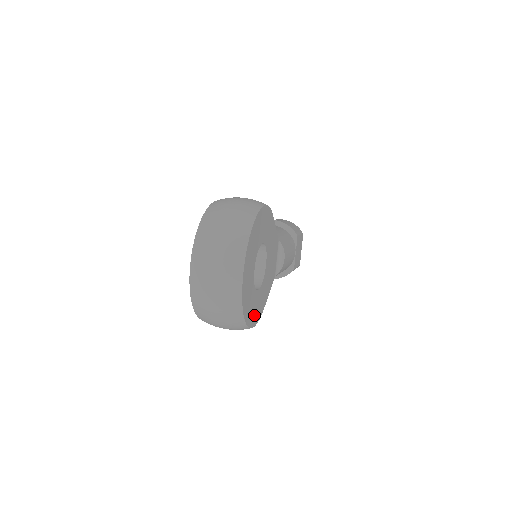
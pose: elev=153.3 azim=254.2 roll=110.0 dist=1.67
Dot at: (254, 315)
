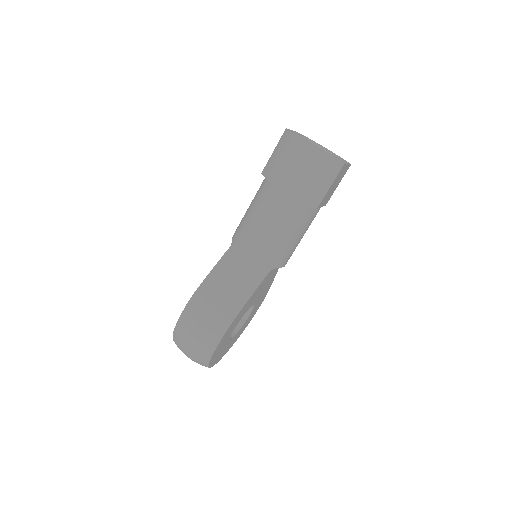
Dot at: (253, 314)
